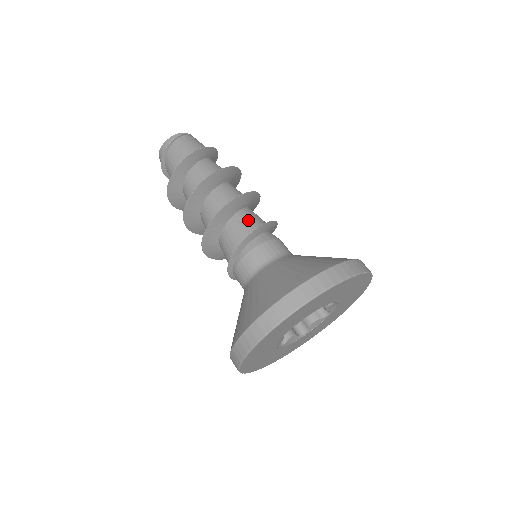
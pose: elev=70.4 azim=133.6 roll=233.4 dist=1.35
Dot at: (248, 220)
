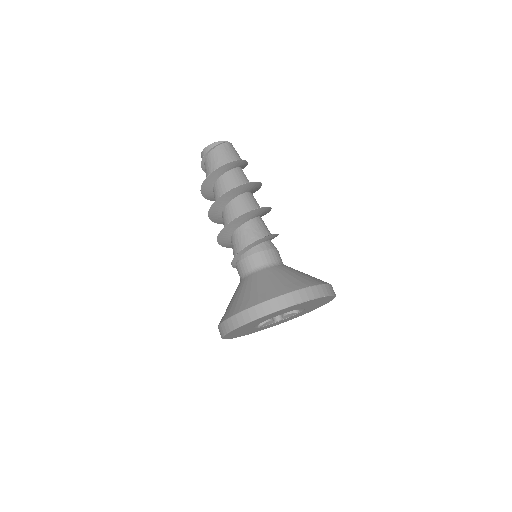
Dot at: (254, 230)
